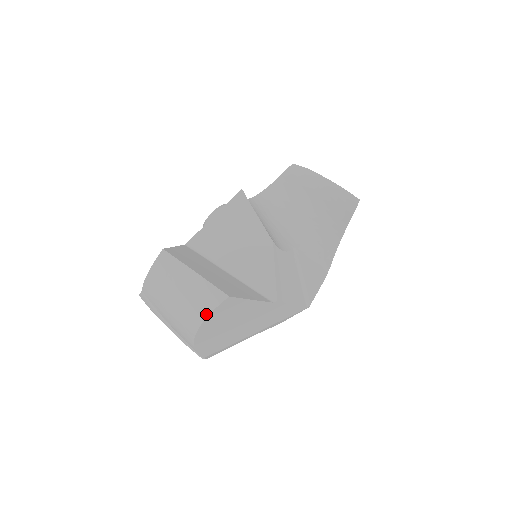
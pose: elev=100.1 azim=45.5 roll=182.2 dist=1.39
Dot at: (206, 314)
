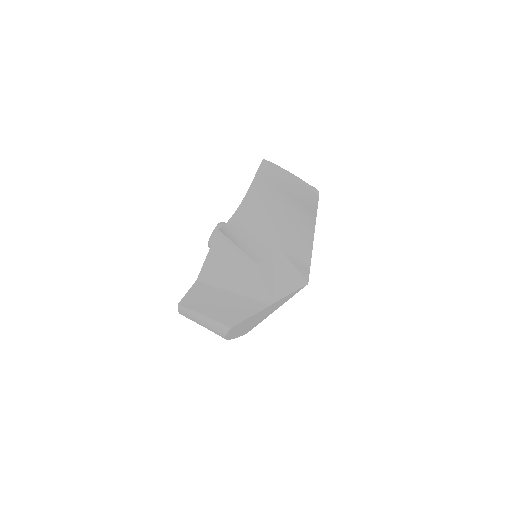
Dot at: (224, 335)
